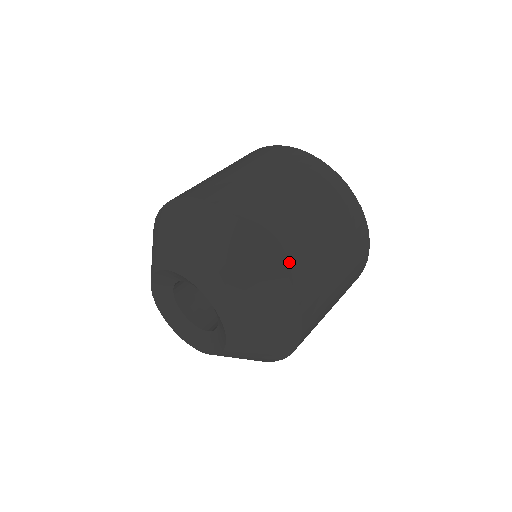
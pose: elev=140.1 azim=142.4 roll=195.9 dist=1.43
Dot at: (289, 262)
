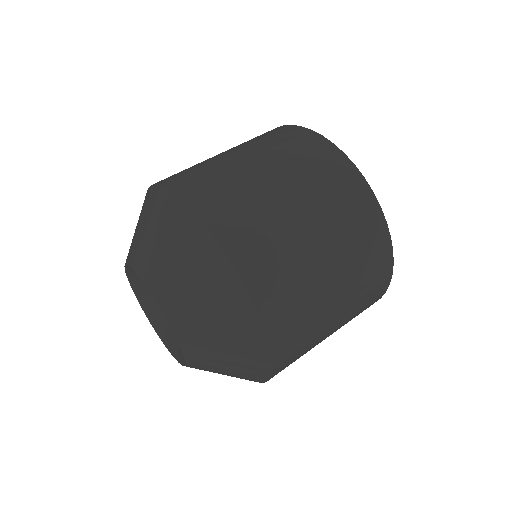
Dot at: (266, 304)
